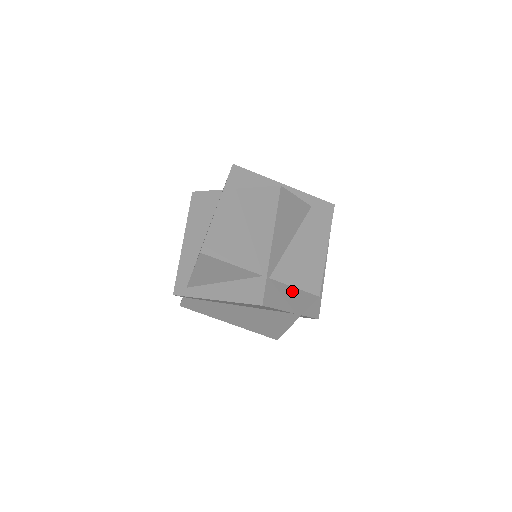
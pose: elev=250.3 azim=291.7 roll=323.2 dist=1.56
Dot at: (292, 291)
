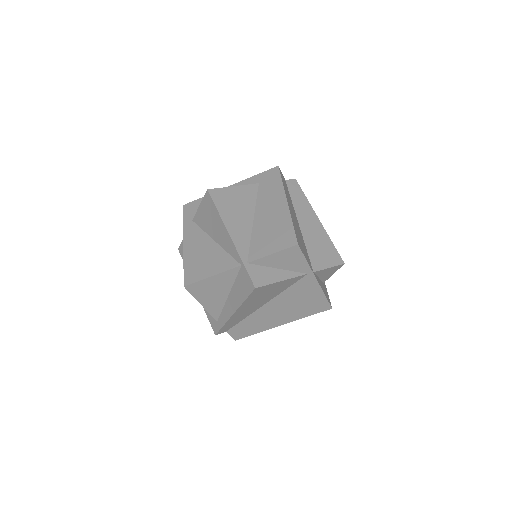
Dot at: (276, 258)
